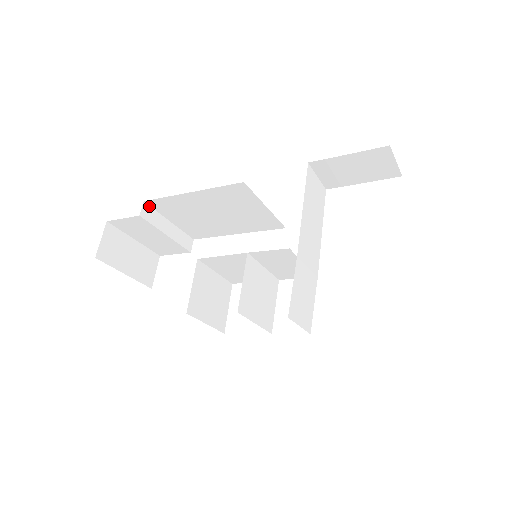
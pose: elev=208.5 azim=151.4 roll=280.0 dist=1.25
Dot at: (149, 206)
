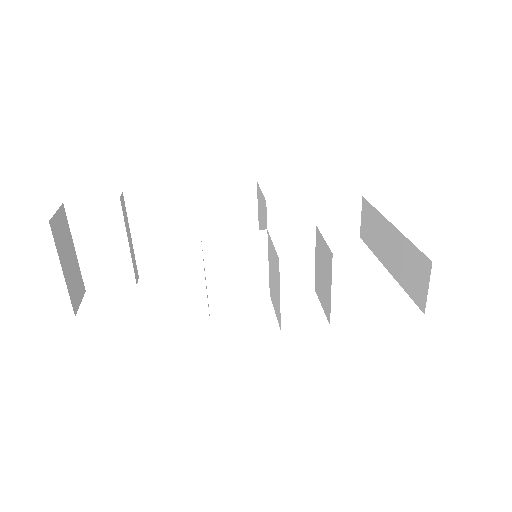
Dot at: (124, 201)
